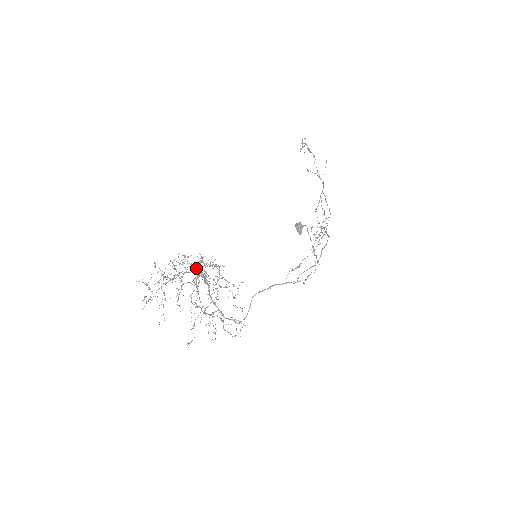
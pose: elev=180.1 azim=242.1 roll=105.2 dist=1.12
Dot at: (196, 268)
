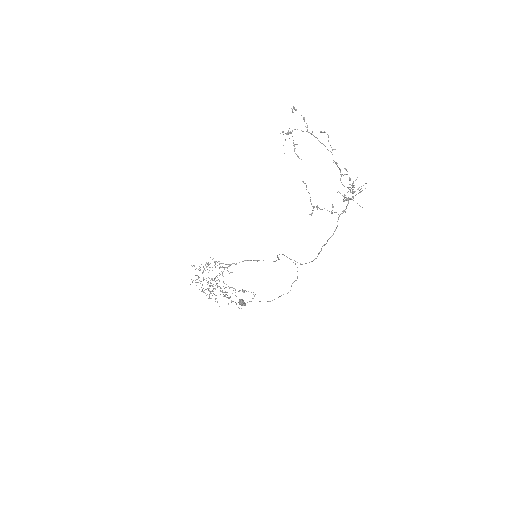
Dot at: occluded
